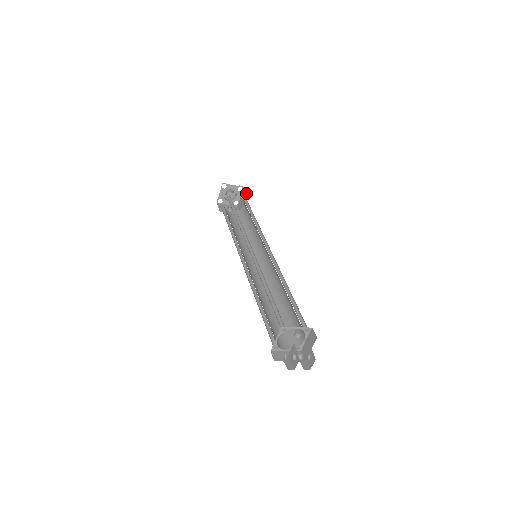
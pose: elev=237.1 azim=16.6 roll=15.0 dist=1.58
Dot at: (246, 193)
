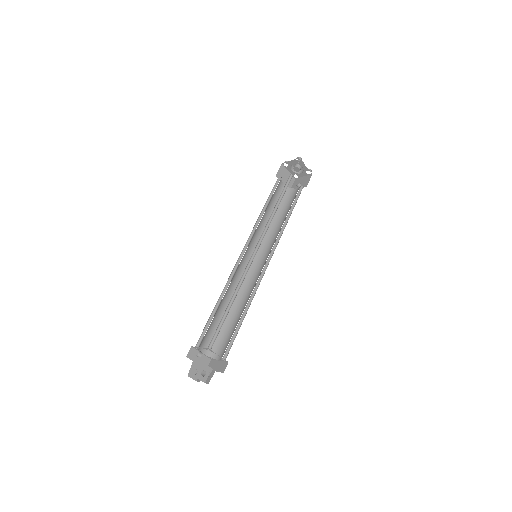
Dot at: occluded
